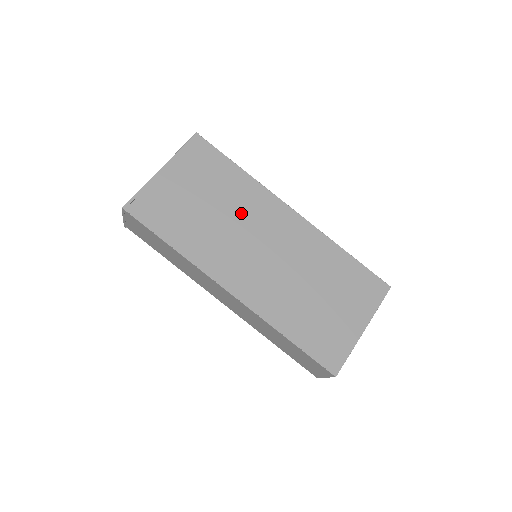
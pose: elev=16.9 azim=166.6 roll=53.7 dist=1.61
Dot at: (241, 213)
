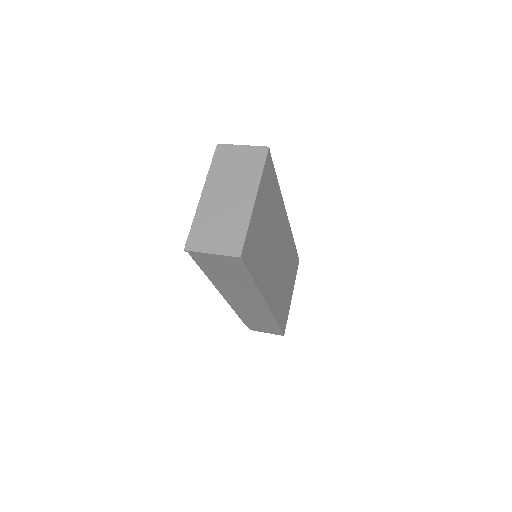
Dot at: (275, 230)
